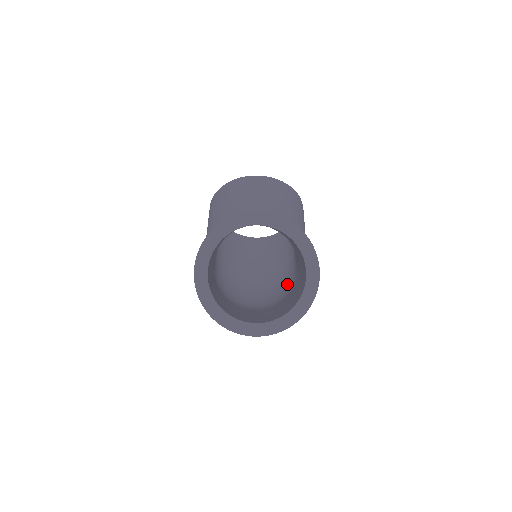
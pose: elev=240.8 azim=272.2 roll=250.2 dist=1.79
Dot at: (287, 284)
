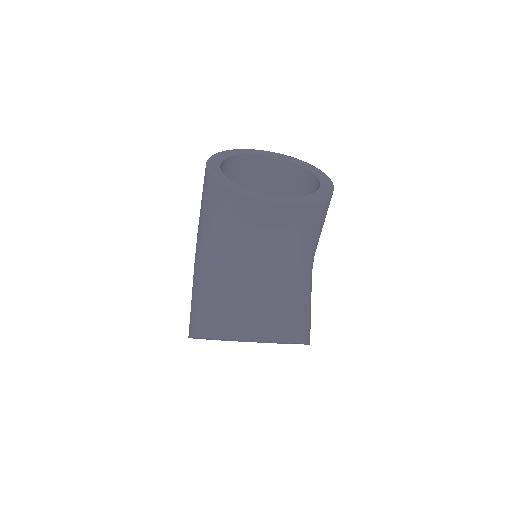
Dot at: occluded
